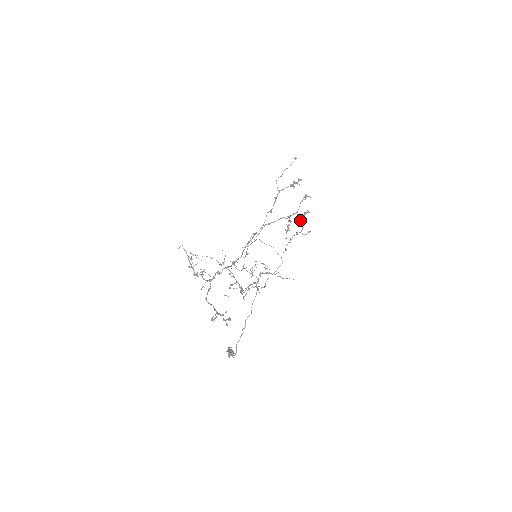
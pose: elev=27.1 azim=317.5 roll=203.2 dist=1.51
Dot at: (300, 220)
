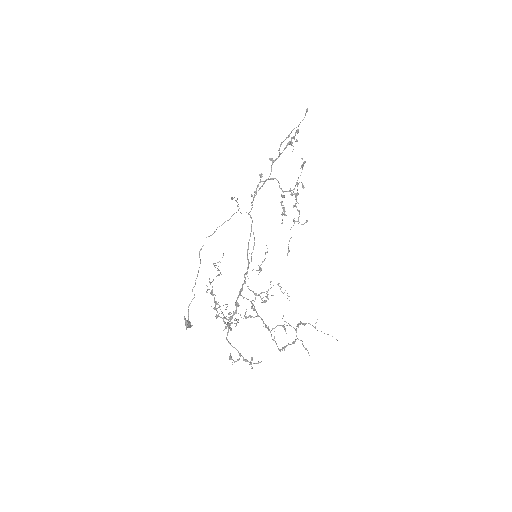
Dot at: (292, 195)
